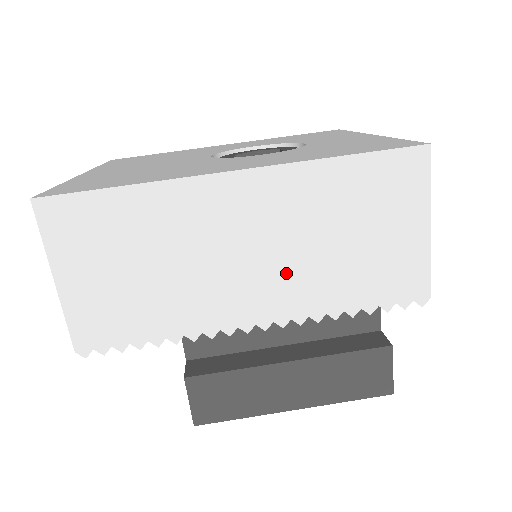
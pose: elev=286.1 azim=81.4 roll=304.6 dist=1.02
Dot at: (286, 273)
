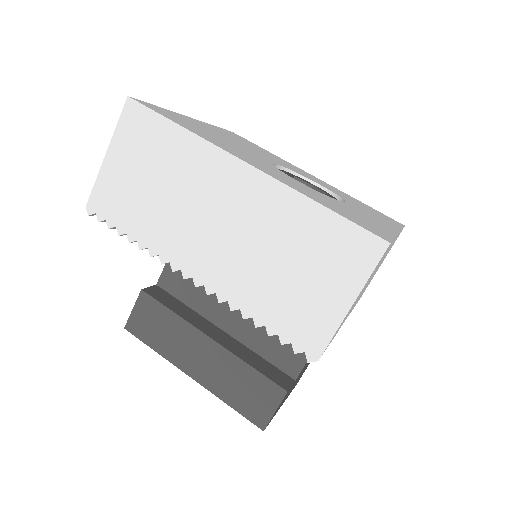
Dot at: (234, 258)
